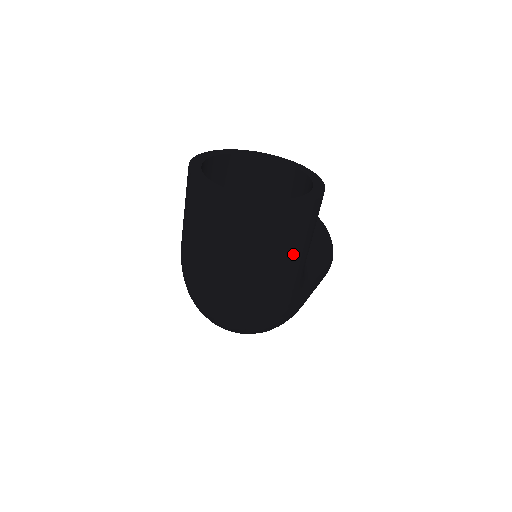
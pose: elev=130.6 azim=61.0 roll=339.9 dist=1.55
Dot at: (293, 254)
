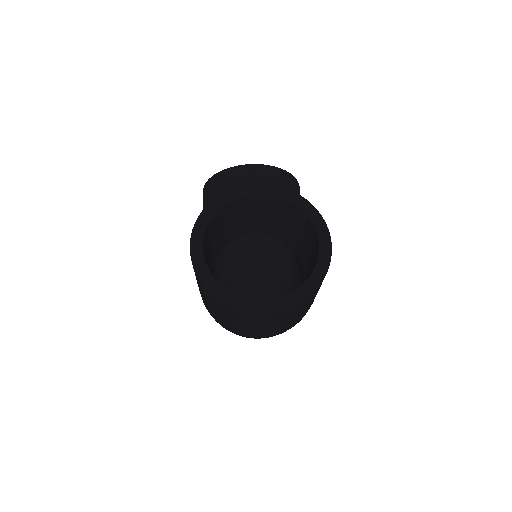
Dot at: occluded
